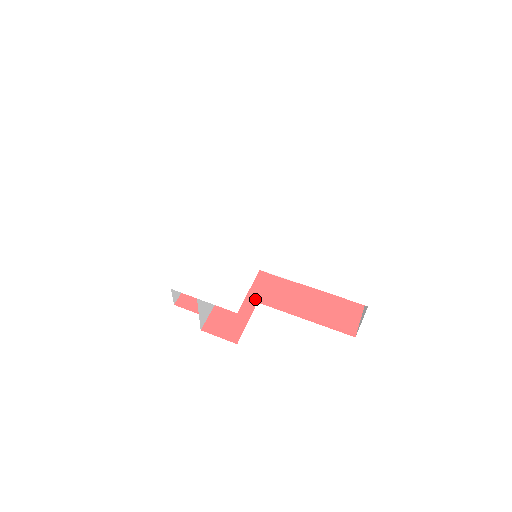
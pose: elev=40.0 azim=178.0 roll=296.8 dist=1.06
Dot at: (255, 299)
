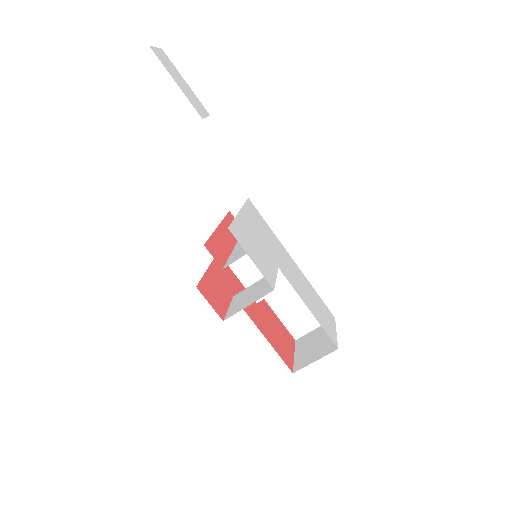
Dot at: (232, 292)
